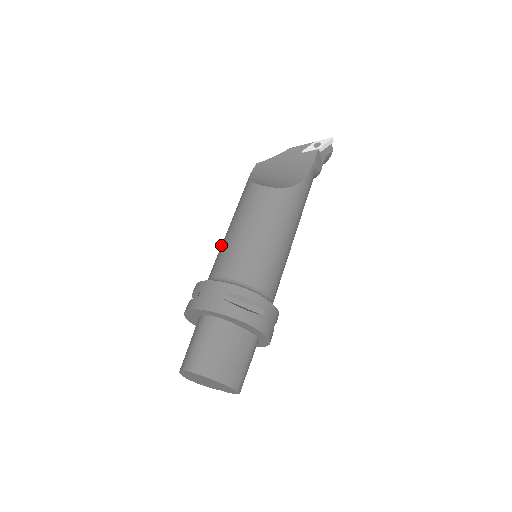
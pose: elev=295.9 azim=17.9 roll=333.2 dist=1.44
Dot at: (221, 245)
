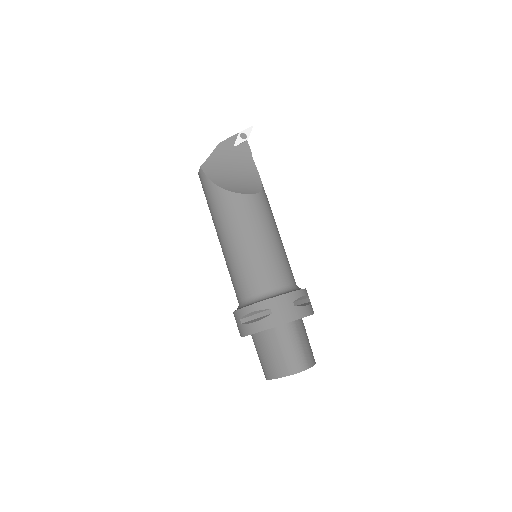
Dot at: (238, 261)
